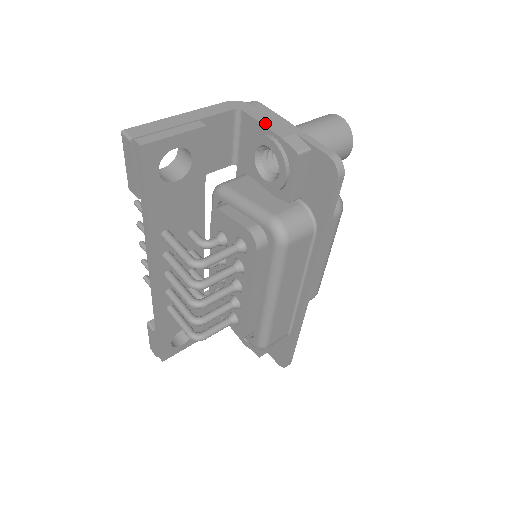
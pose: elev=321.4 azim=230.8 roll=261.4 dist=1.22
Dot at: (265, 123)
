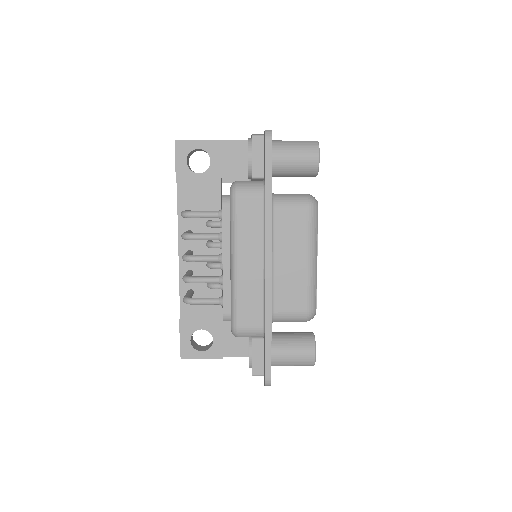
Dot at: occluded
